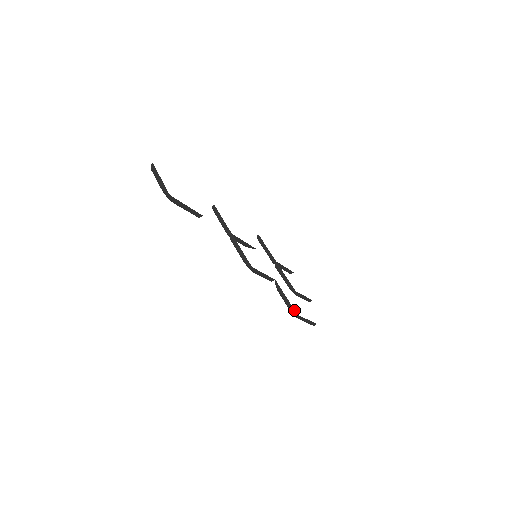
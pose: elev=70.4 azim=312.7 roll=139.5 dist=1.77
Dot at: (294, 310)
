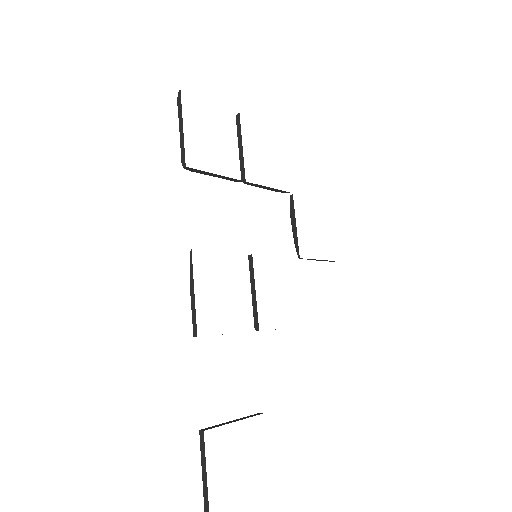
Dot at: occluded
